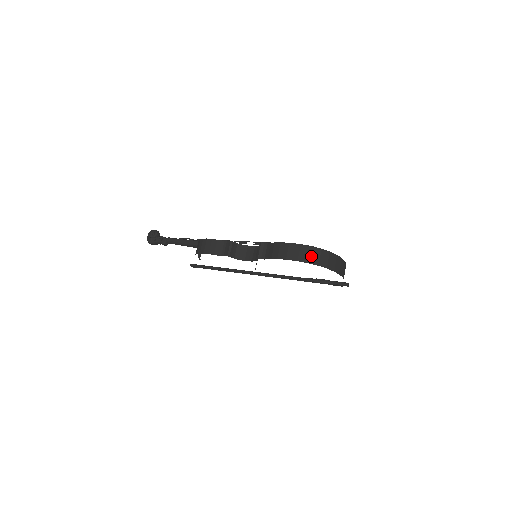
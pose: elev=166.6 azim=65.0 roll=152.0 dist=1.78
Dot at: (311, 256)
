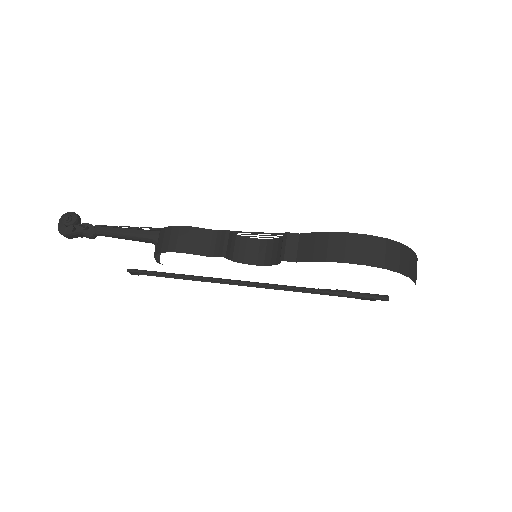
Dot at: (387, 256)
